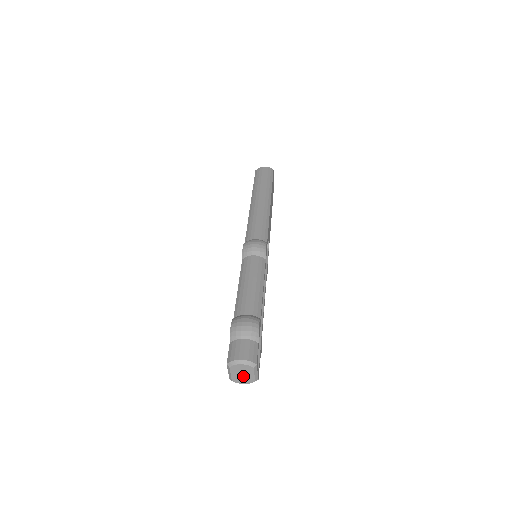
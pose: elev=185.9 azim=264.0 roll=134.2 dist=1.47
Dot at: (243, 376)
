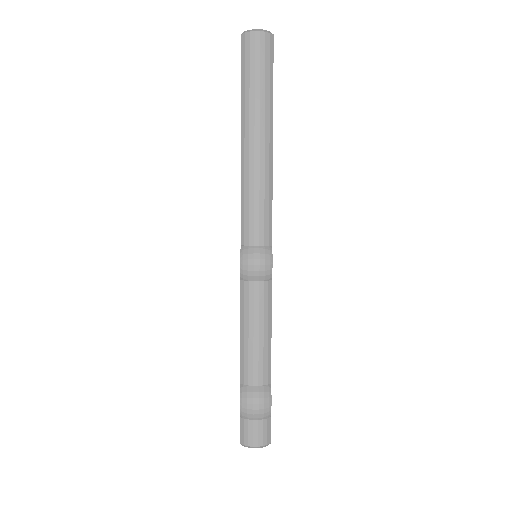
Dot at: occluded
